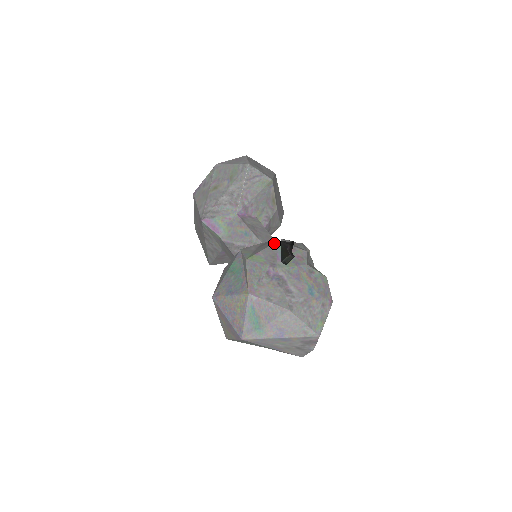
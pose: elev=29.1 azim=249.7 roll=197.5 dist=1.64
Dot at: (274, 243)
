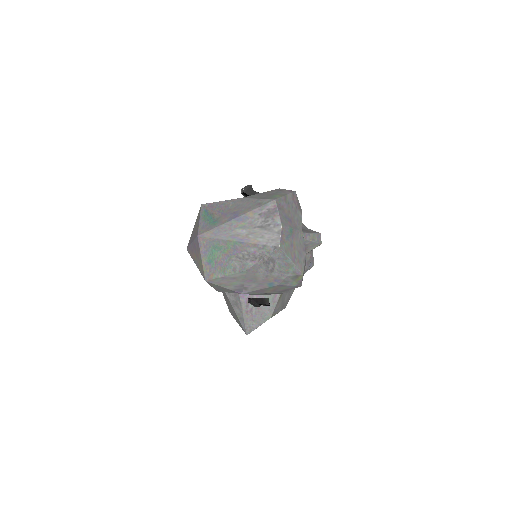
Dot at: occluded
